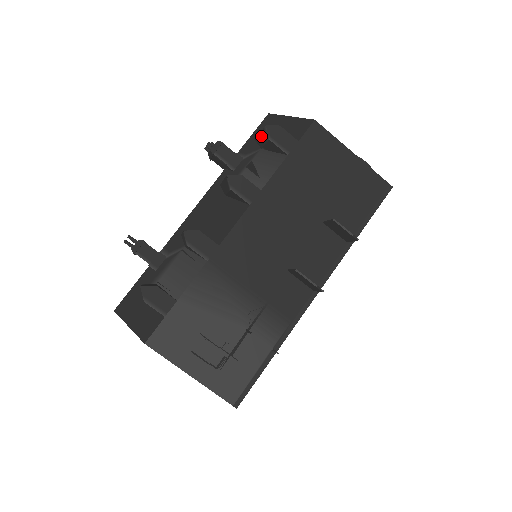
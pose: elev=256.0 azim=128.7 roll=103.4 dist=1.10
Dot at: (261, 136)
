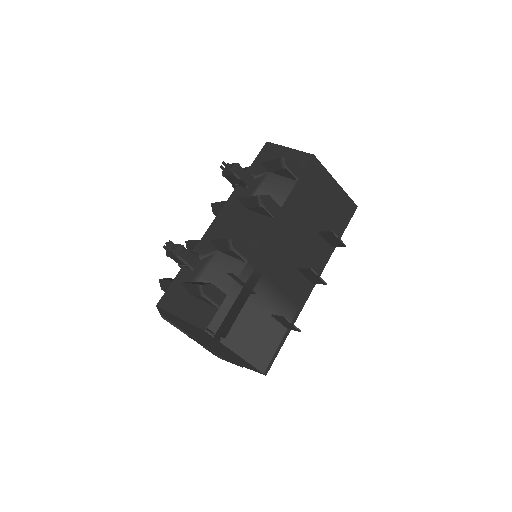
Dot at: (273, 163)
